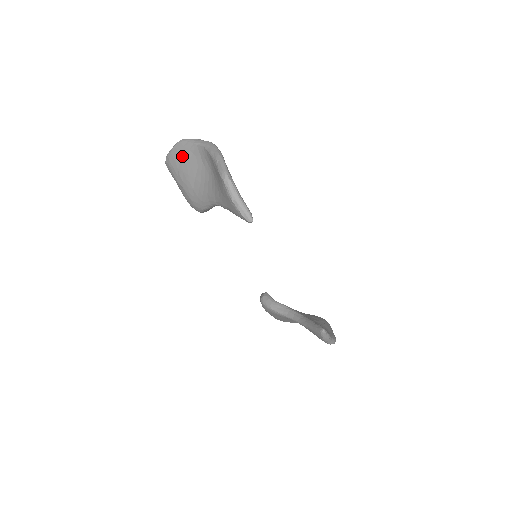
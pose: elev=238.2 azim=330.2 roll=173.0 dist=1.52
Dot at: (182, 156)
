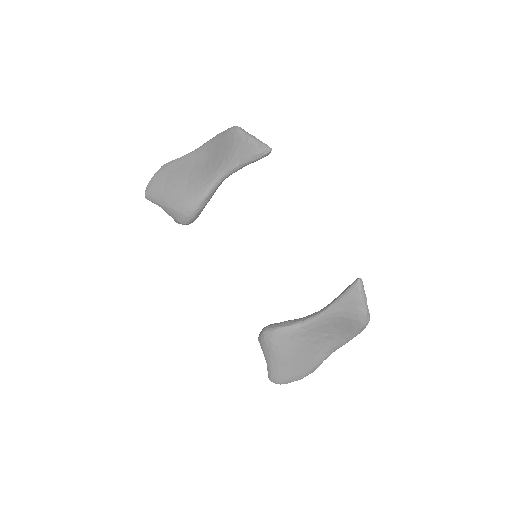
Dot at: (169, 171)
